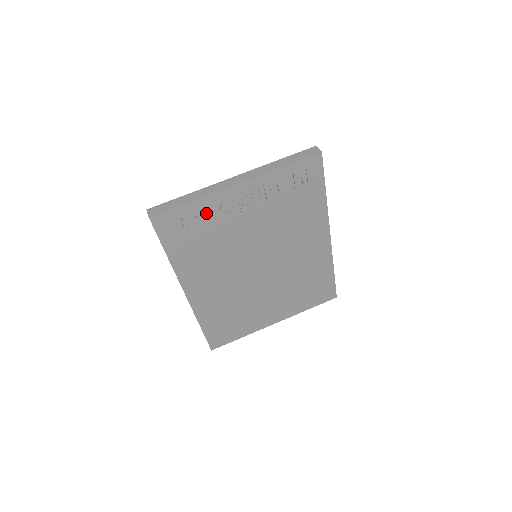
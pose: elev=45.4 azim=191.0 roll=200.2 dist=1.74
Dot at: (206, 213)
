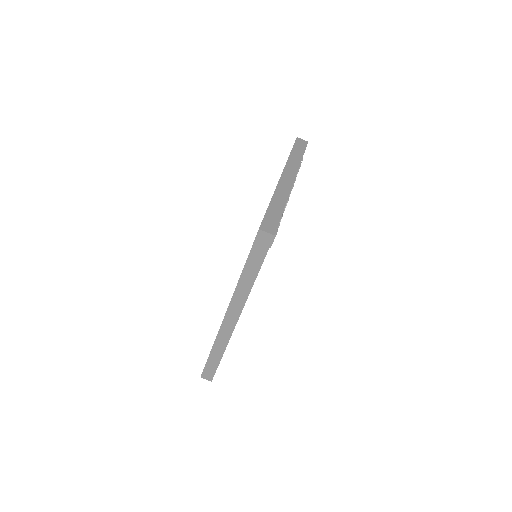
Dot at: occluded
